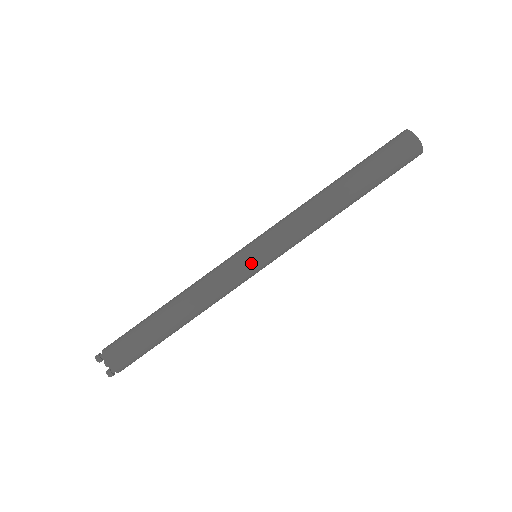
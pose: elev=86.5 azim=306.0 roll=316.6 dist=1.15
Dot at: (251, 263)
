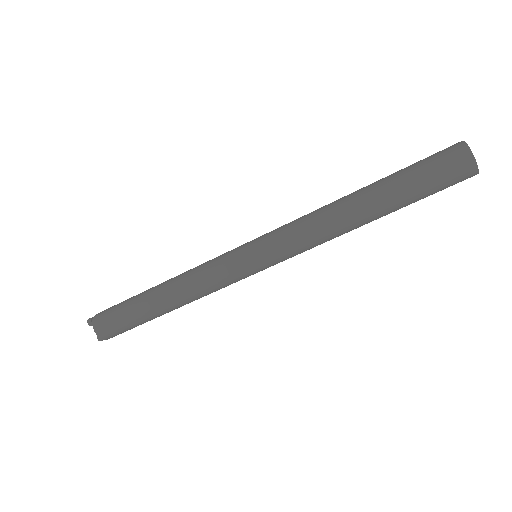
Dot at: (247, 266)
